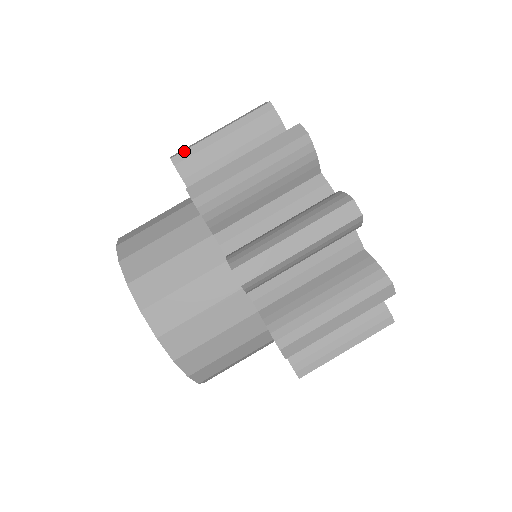
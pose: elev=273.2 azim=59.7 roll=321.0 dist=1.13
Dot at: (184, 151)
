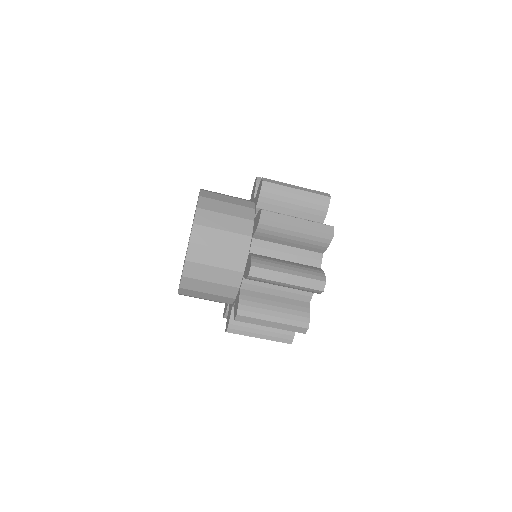
Dot at: (270, 221)
